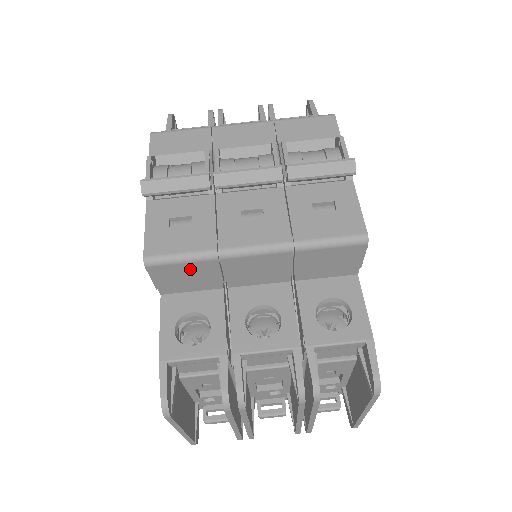
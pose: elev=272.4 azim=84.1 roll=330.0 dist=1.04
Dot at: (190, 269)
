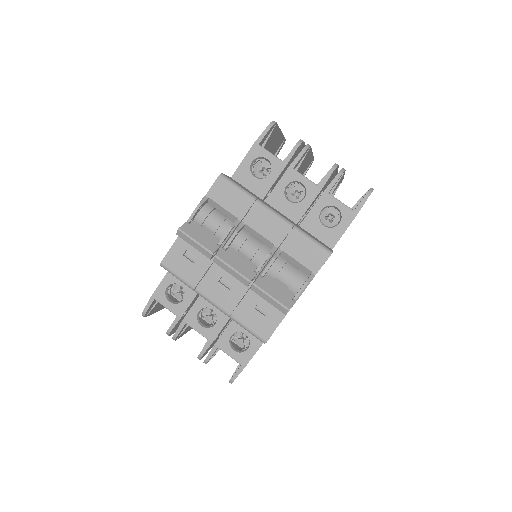
Dot at: occluded
